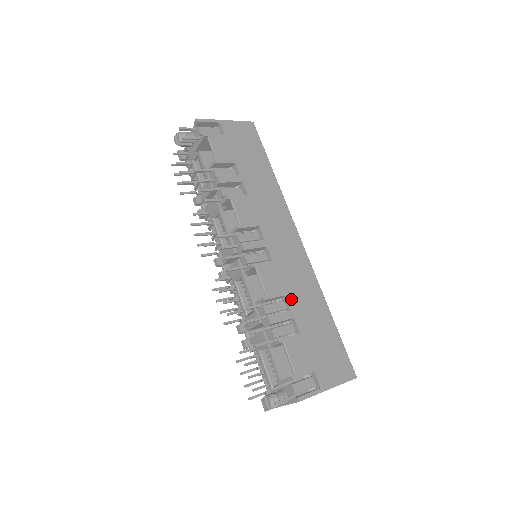
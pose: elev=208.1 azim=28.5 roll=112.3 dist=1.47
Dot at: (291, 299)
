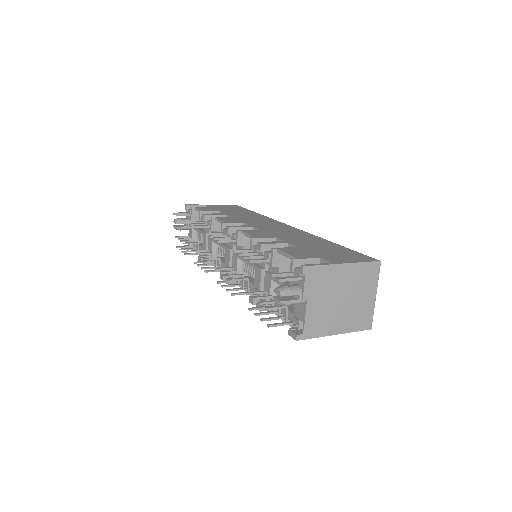
Dot at: (283, 238)
